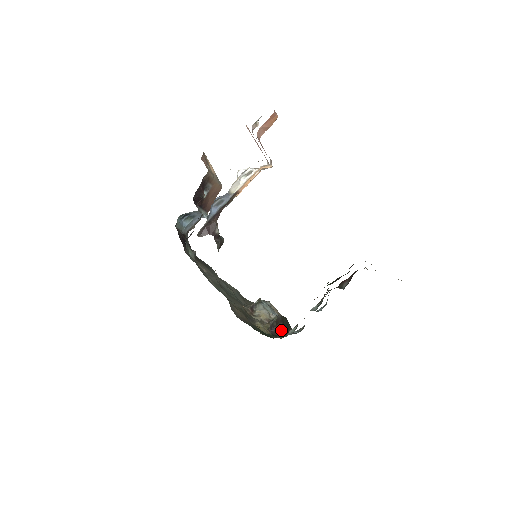
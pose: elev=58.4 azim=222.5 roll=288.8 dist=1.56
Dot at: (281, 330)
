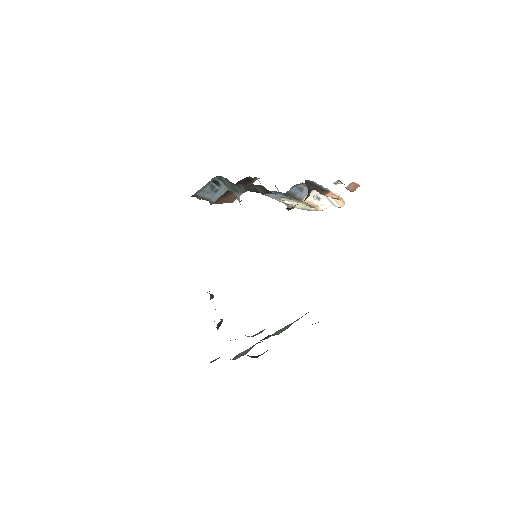
Dot at: occluded
